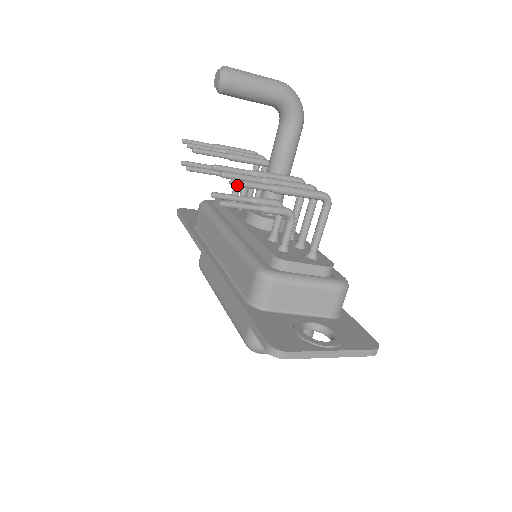
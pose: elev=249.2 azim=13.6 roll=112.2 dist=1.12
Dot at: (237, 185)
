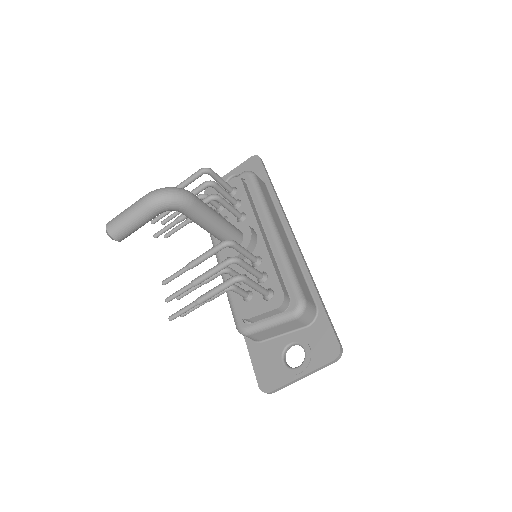
Dot at: occluded
